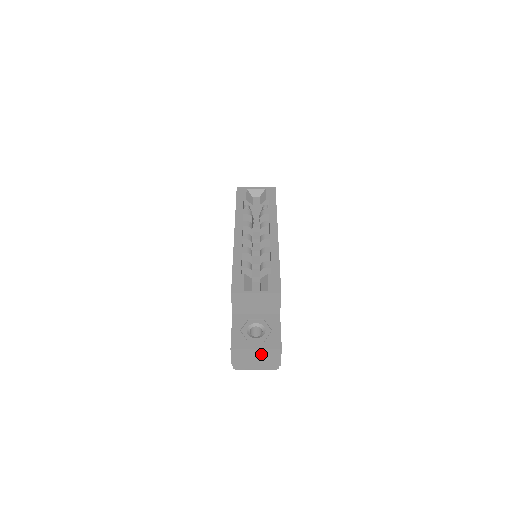
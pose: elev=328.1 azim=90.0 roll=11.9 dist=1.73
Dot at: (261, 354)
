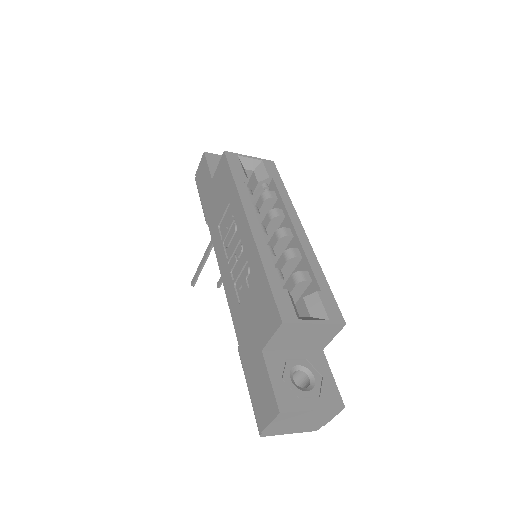
Dot at: (314, 415)
